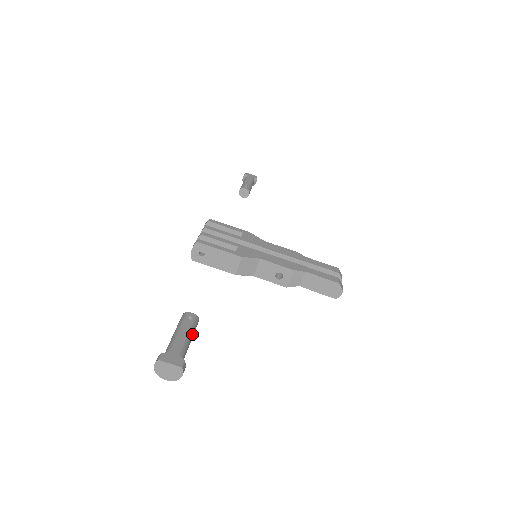
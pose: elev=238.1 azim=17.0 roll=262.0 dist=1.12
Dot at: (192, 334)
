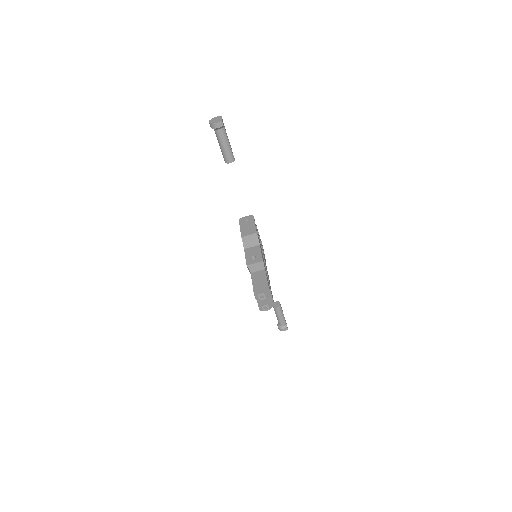
Dot at: (229, 149)
